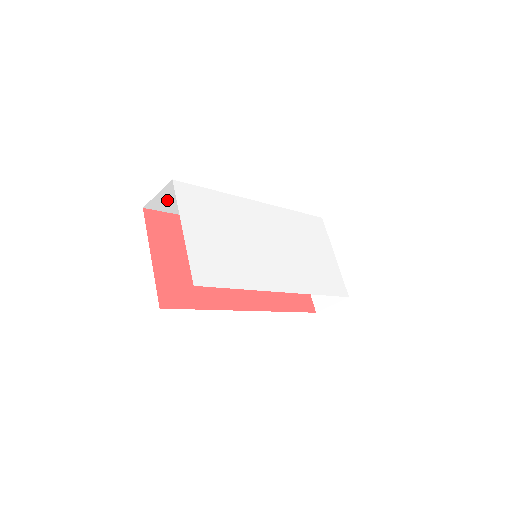
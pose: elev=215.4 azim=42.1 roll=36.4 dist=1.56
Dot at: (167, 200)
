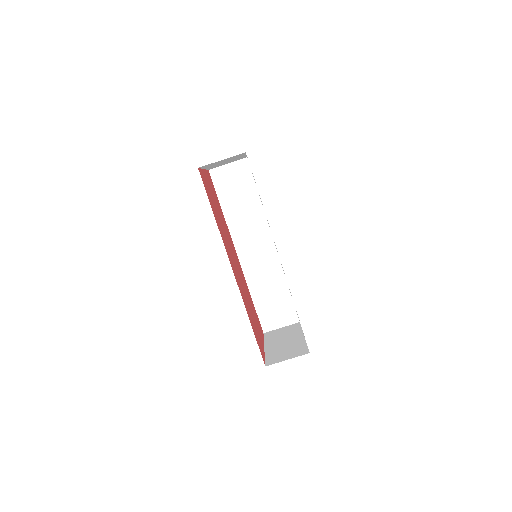
Dot at: (227, 177)
